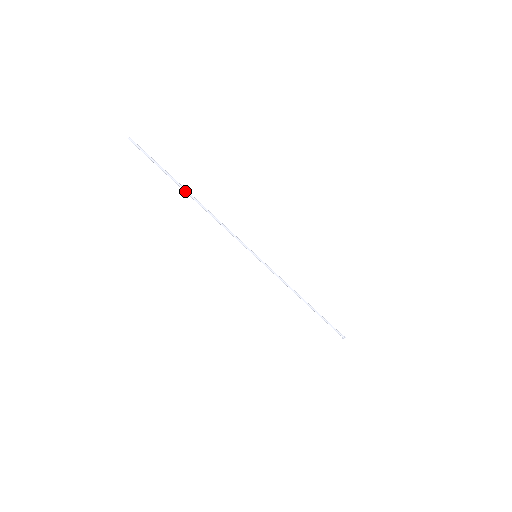
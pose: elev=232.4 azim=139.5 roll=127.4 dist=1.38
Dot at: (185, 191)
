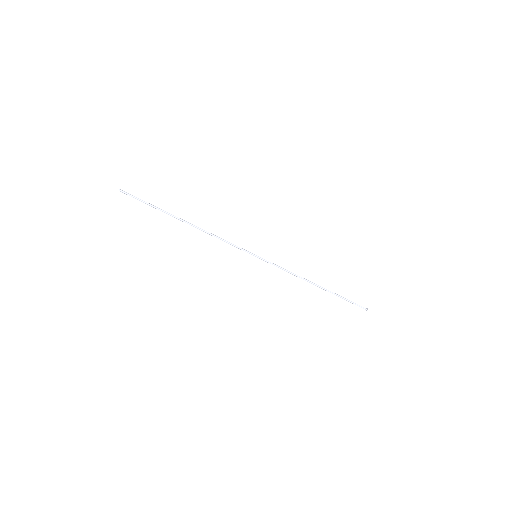
Dot at: (177, 218)
